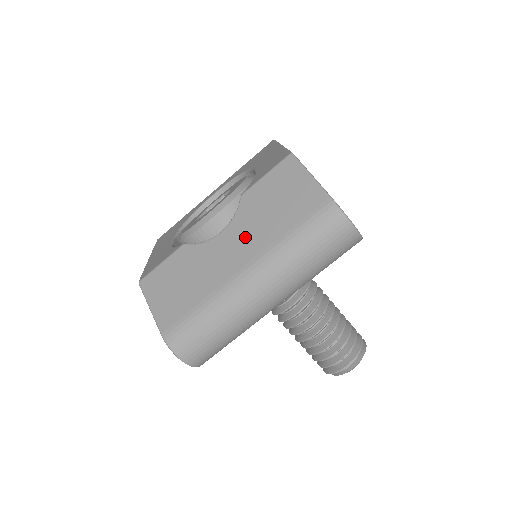
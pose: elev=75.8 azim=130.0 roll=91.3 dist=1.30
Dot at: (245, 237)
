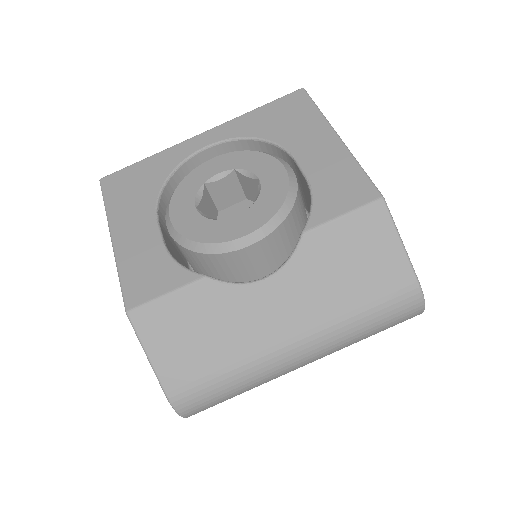
Dot at: (301, 298)
